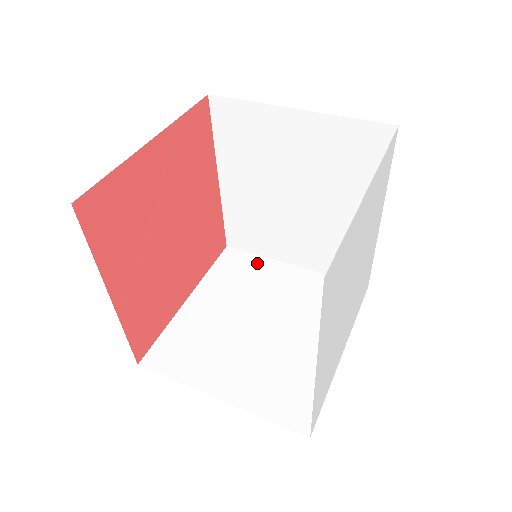
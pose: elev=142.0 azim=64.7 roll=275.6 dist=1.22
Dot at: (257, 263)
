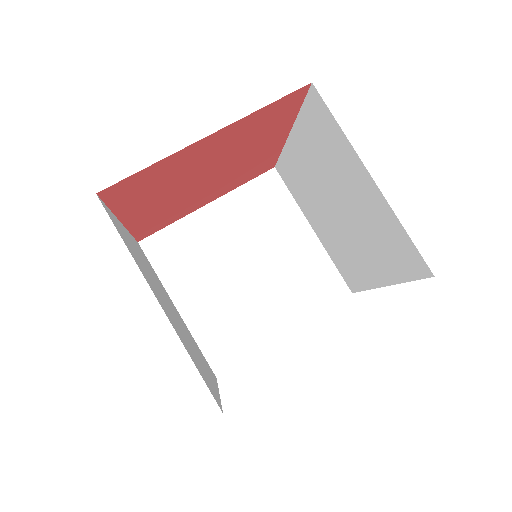
Dot at: (286, 206)
